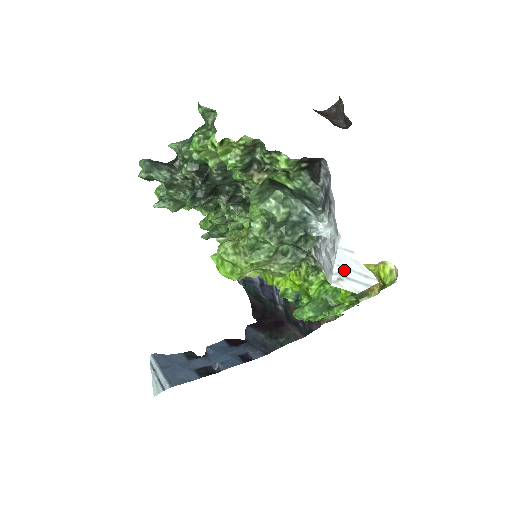
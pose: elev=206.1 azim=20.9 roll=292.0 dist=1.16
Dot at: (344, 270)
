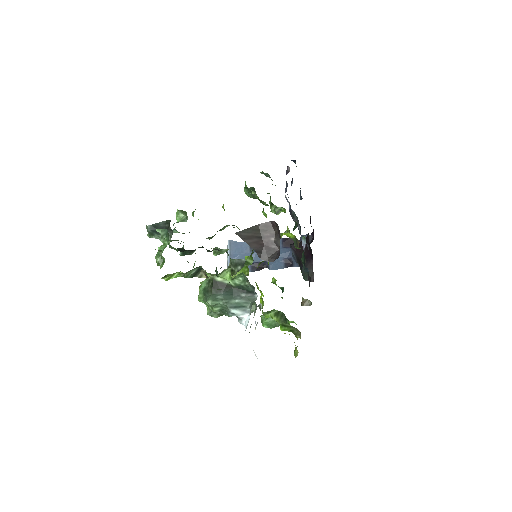
Dot at: occluded
